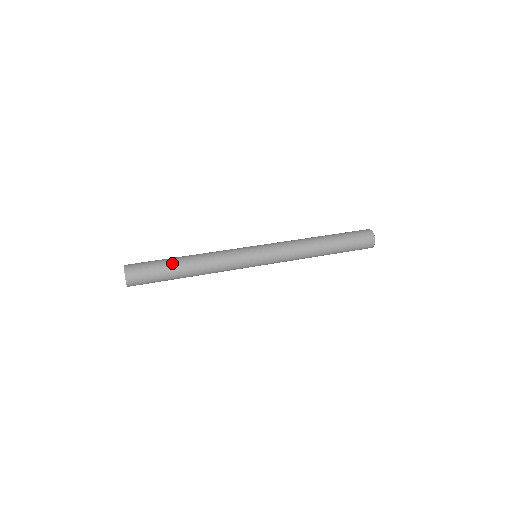
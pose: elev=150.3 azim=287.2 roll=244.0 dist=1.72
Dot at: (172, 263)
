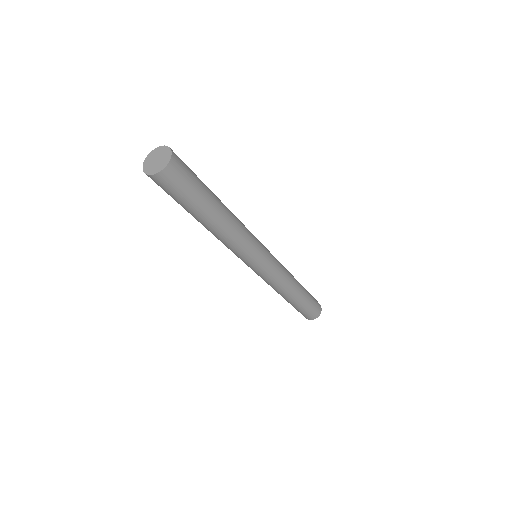
Dot at: occluded
